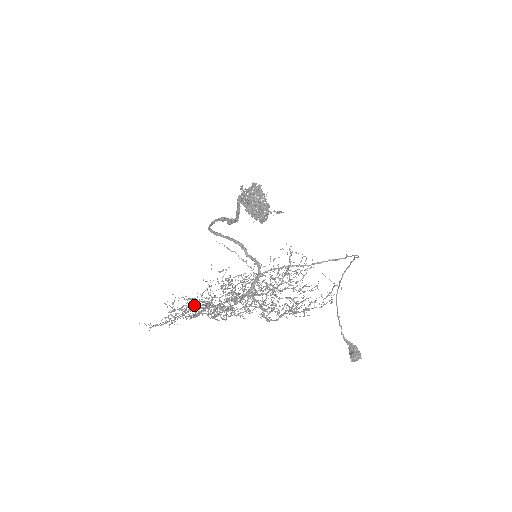
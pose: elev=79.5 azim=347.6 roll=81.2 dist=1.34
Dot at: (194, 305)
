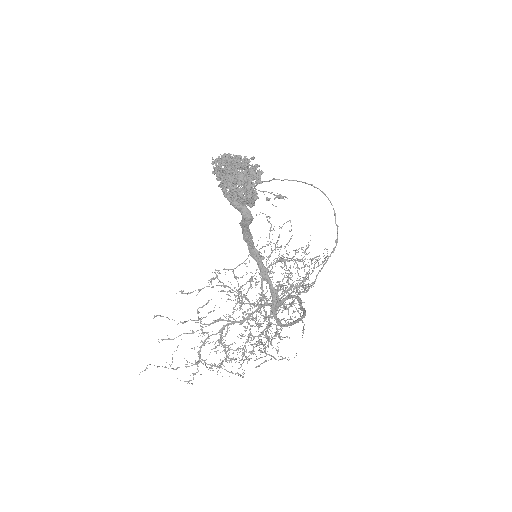
Dot at: occluded
